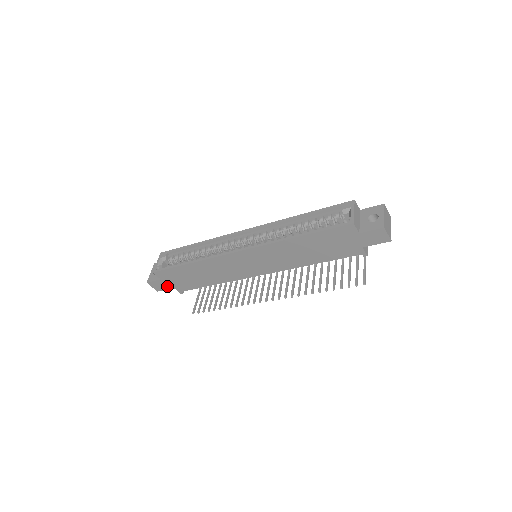
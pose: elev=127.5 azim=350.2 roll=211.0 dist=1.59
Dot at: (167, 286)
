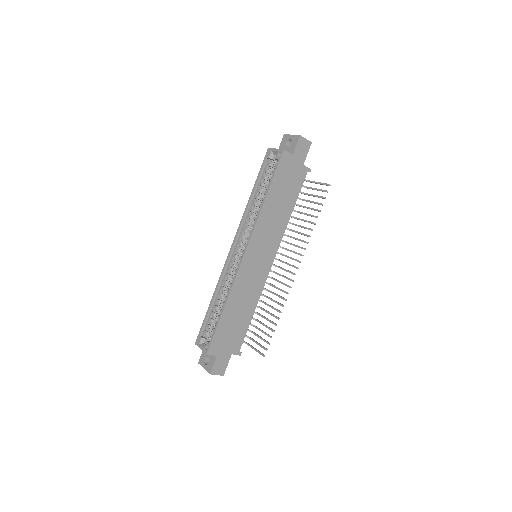
Dot at: (226, 359)
